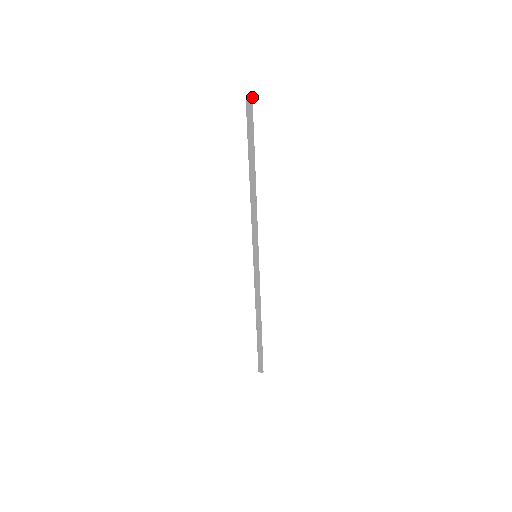
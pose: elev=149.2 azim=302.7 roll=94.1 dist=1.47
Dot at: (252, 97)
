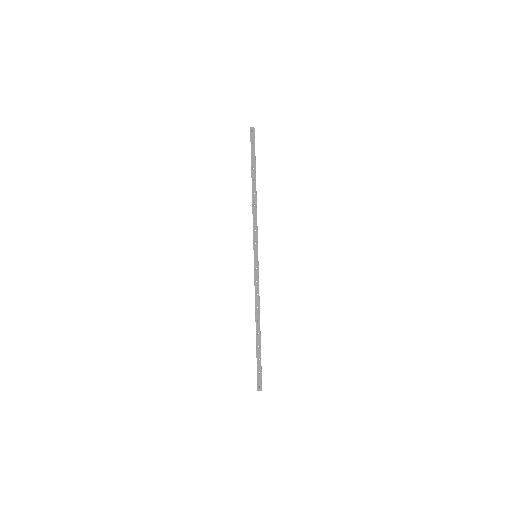
Dot at: occluded
